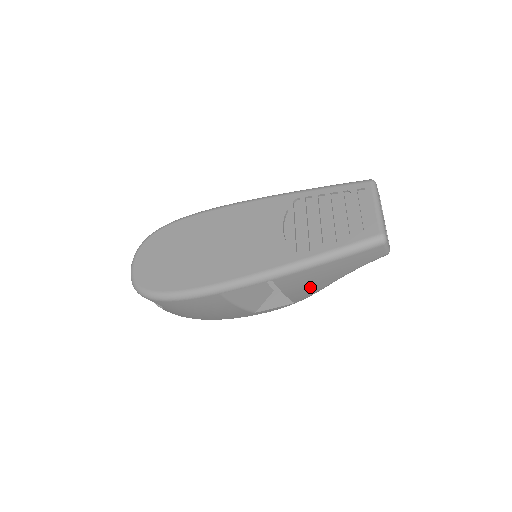
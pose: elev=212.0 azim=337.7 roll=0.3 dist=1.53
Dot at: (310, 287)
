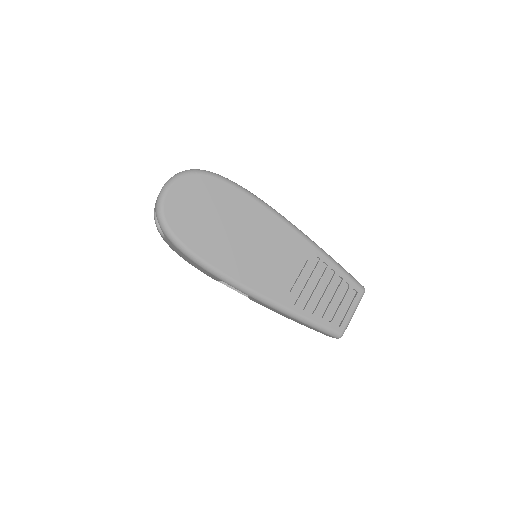
Dot at: occluded
